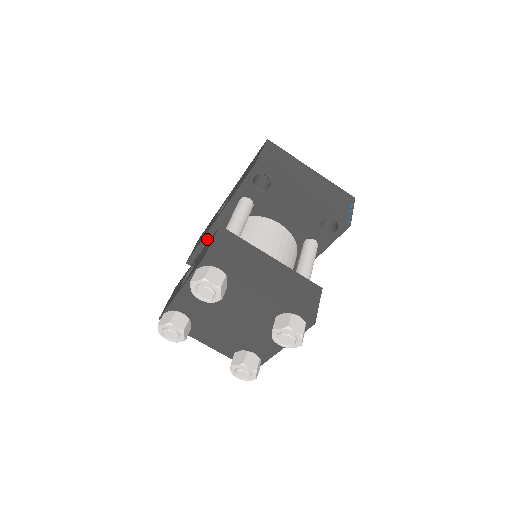
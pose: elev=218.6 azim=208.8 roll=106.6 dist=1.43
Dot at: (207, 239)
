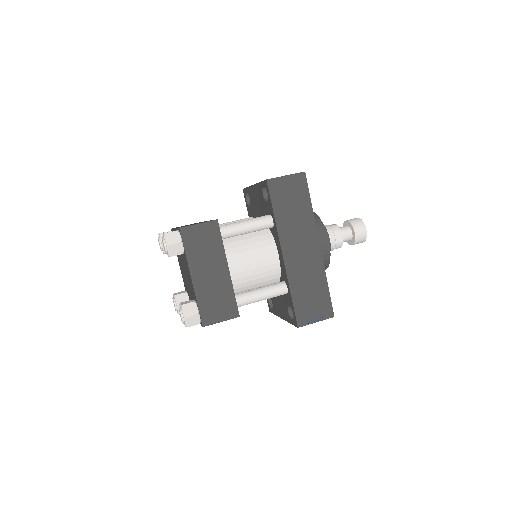
Dot at: occluded
